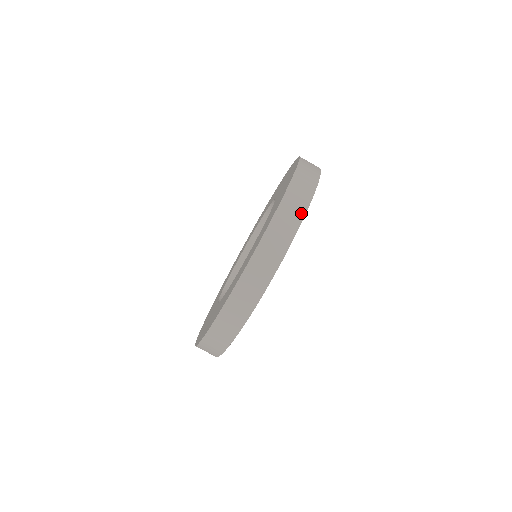
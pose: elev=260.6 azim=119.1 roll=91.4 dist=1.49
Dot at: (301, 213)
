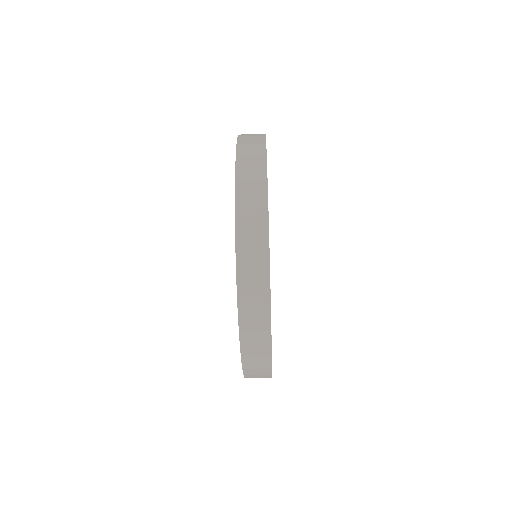
Dot at: (264, 243)
